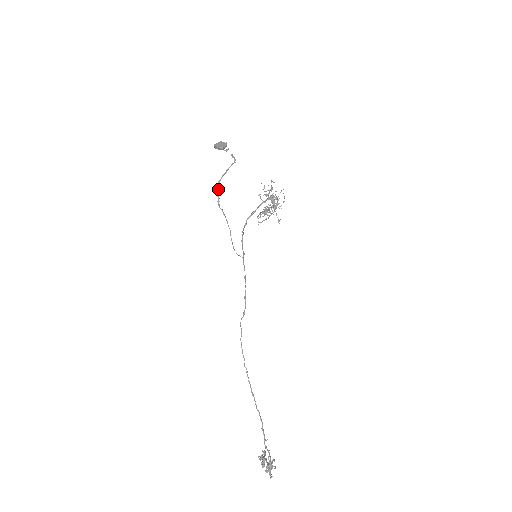
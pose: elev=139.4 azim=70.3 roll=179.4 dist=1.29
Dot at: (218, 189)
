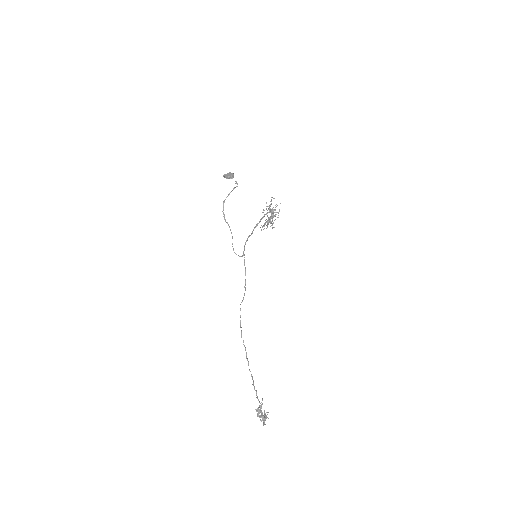
Dot at: (223, 207)
